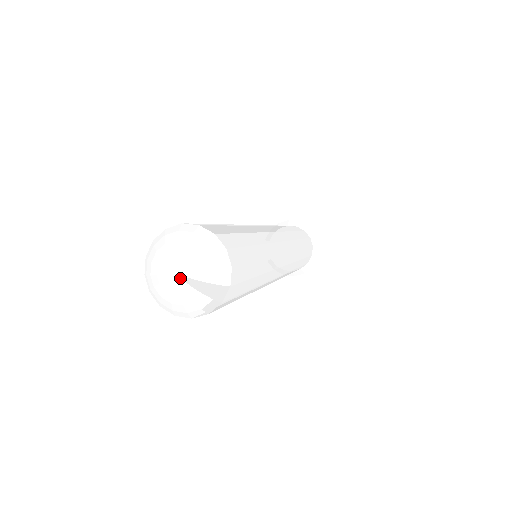
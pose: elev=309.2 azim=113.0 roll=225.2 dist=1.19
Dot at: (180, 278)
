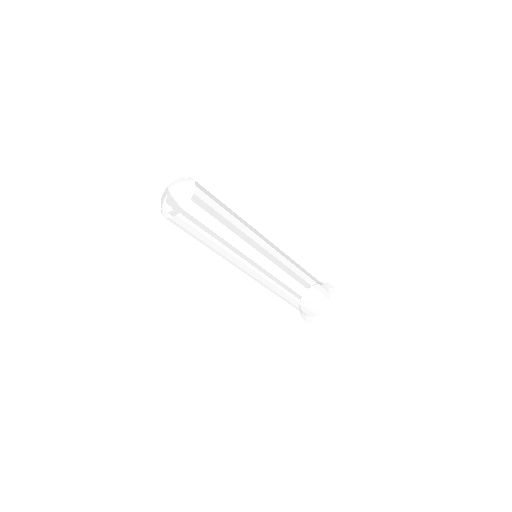
Dot at: (168, 193)
